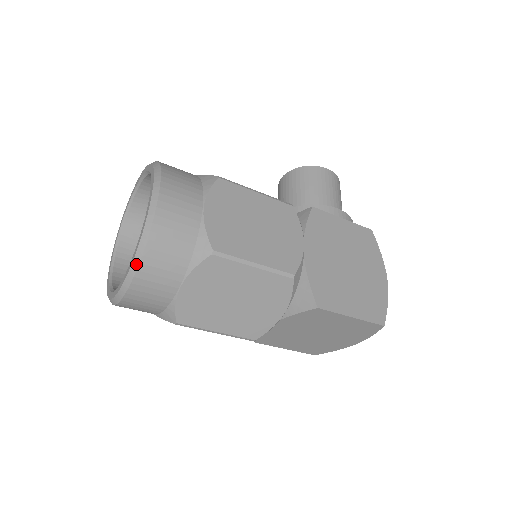
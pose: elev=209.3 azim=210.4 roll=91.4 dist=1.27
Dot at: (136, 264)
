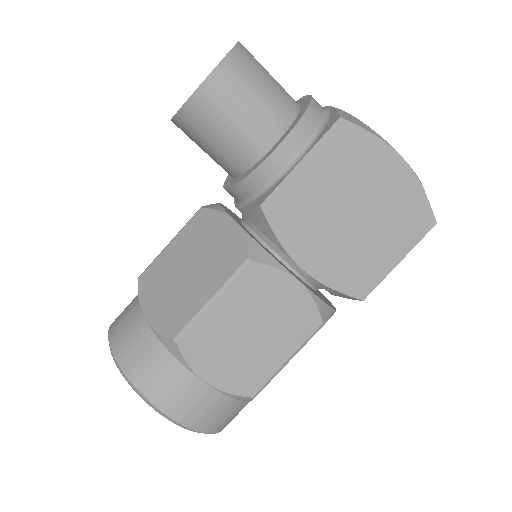
Dot at: (218, 432)
